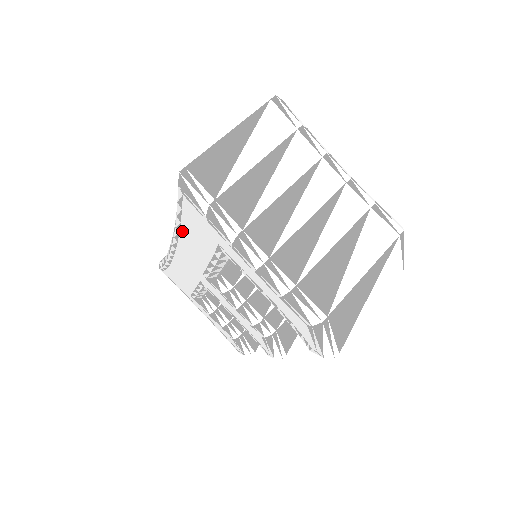
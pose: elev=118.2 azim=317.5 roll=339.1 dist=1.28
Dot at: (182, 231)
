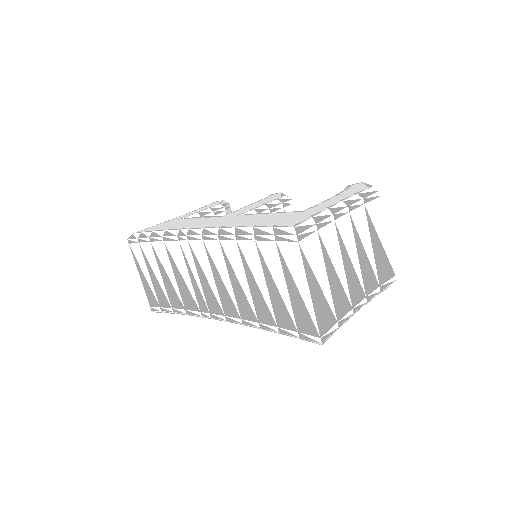
Dot at: occluded
